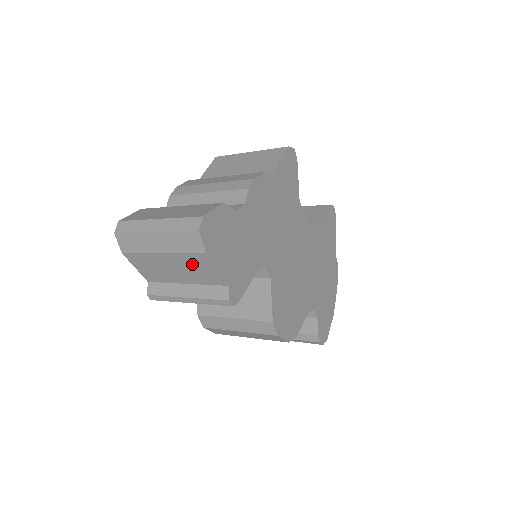
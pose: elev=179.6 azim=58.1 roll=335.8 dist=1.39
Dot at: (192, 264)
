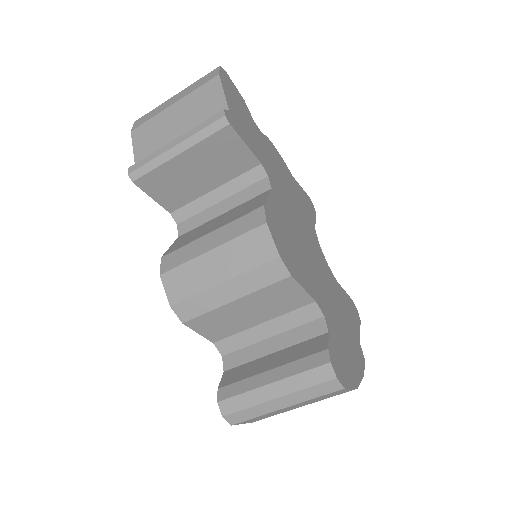
Dot at: (199, 101)
